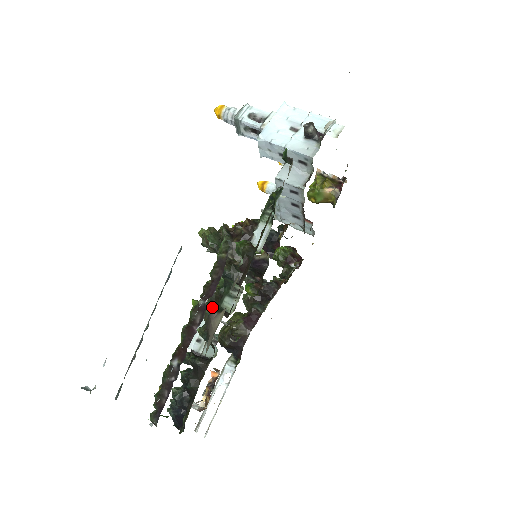
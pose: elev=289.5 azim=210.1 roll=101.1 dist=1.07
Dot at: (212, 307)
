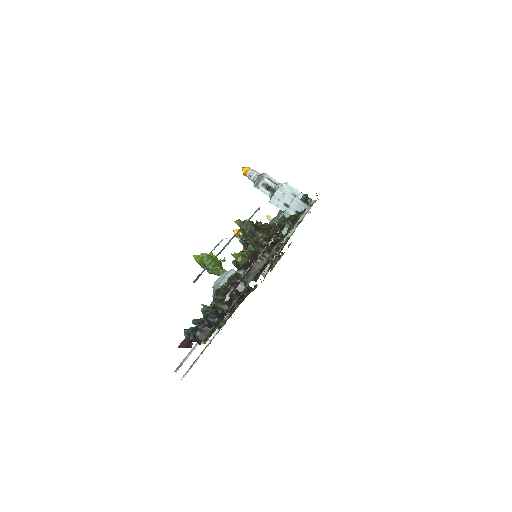
Dot at: occluded
